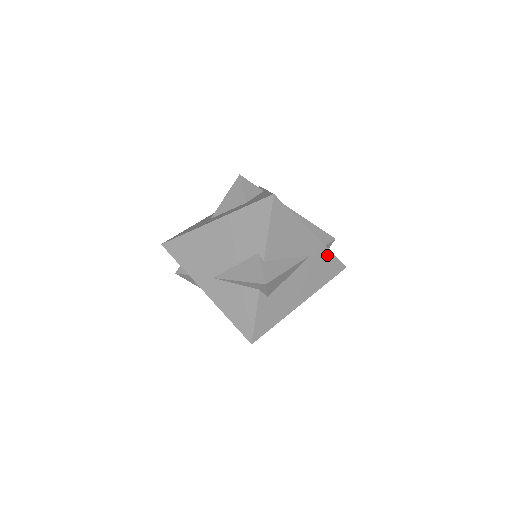
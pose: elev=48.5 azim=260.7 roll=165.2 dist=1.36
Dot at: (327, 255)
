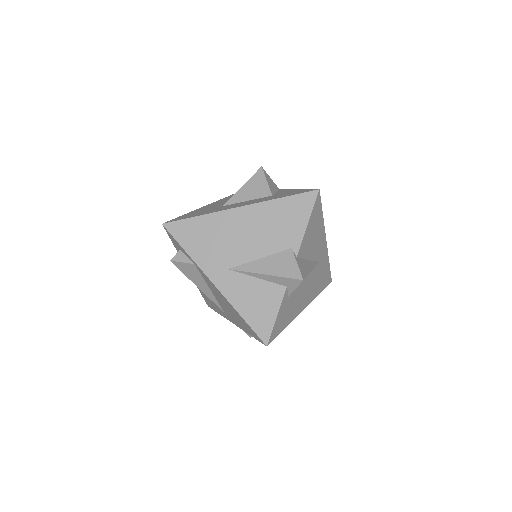
Dot at: (326, 265)
